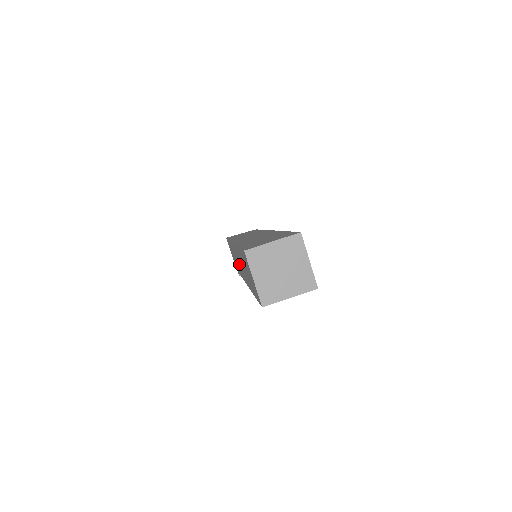
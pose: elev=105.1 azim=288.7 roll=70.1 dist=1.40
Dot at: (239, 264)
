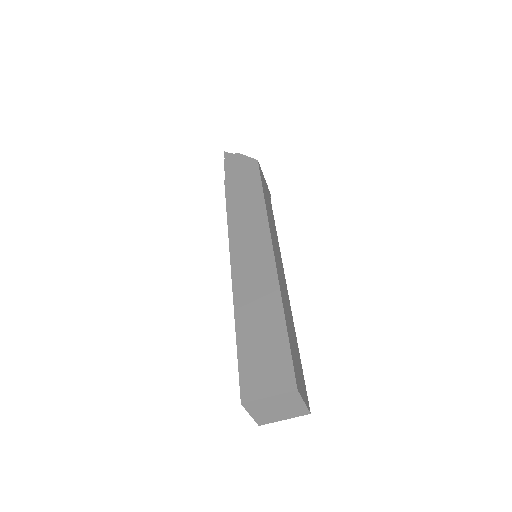
Dot at: occluded
